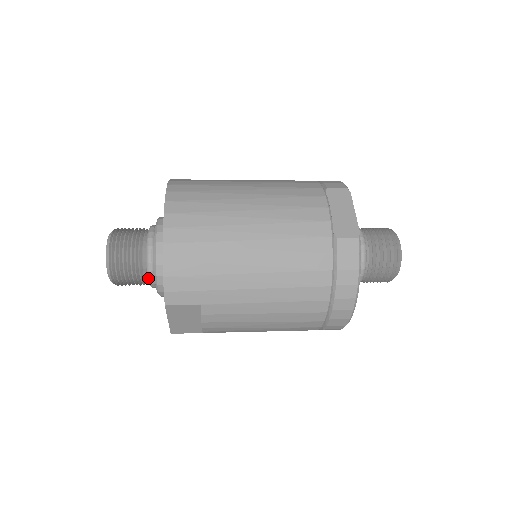
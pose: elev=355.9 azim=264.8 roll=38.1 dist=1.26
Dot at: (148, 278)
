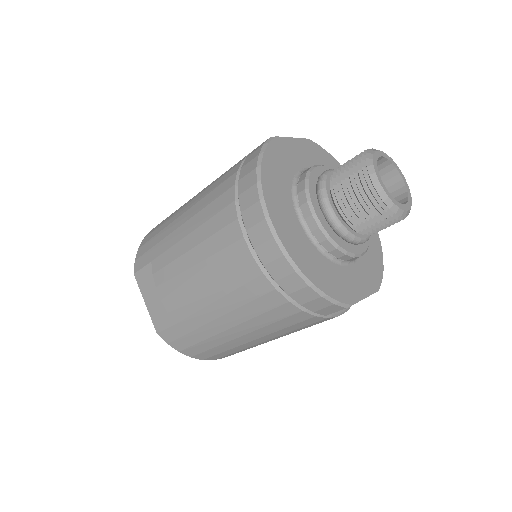
Dot at: occluded
